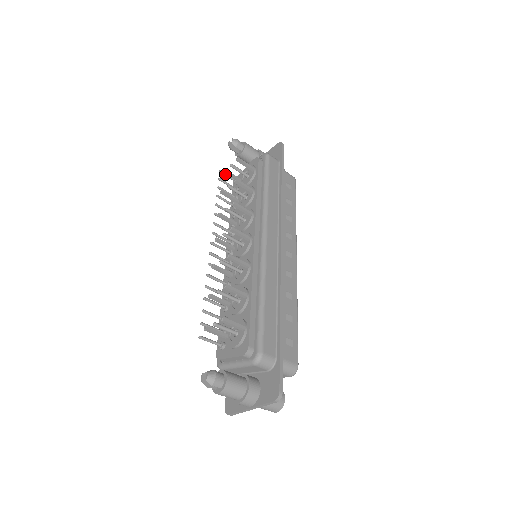
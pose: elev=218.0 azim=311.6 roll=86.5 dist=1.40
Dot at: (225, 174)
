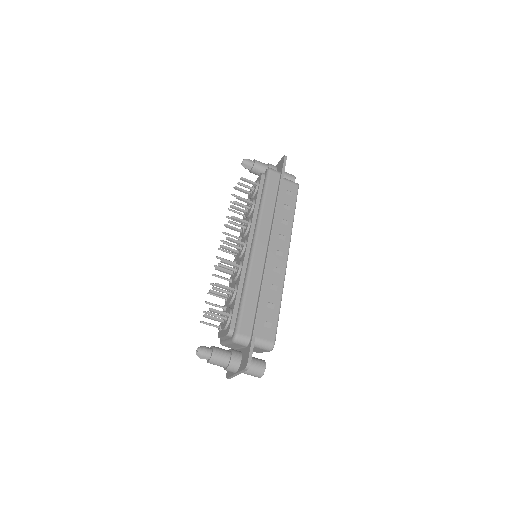
Dot at: occluded
